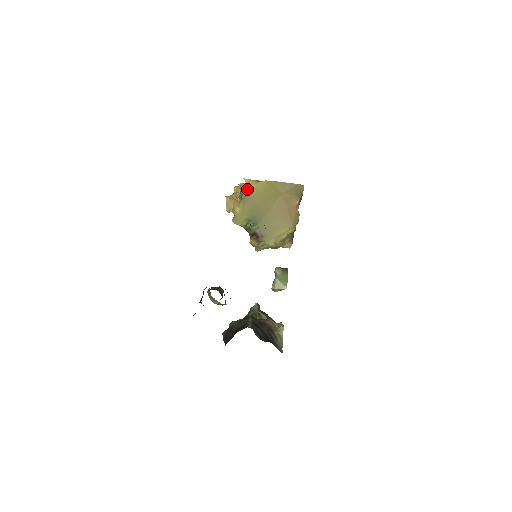
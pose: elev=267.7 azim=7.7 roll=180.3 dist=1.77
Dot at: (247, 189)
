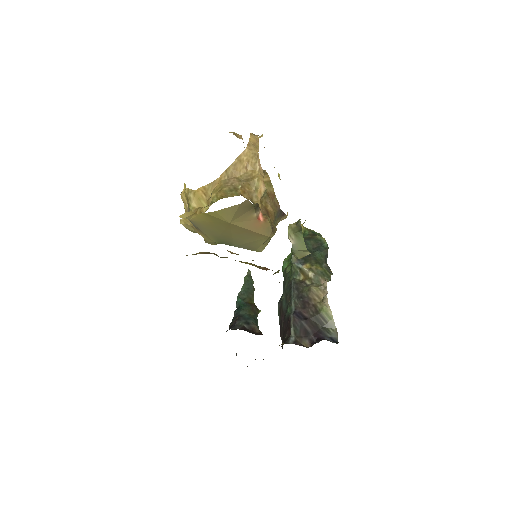
Dot at: (192, 222)
